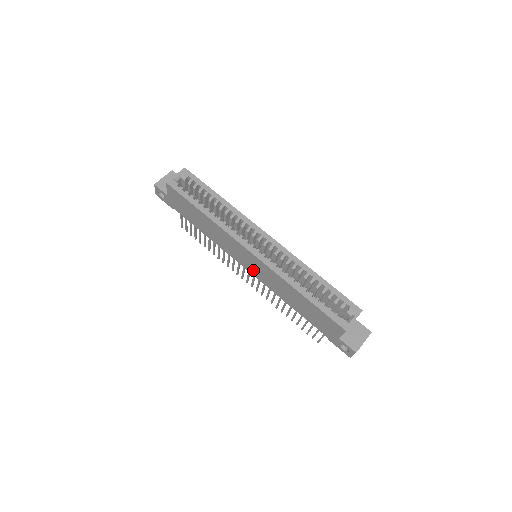
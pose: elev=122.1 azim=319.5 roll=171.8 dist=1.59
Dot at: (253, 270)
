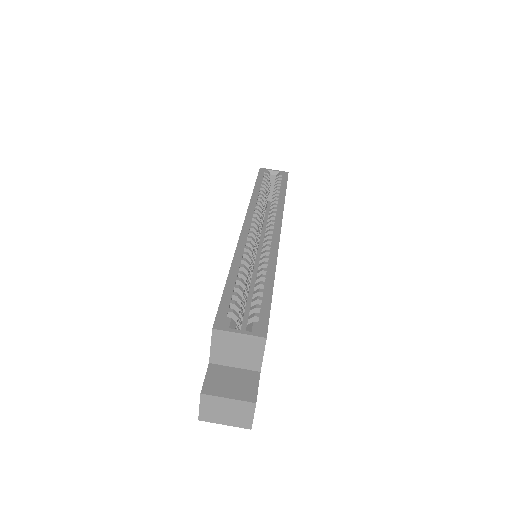
Dot at: occluded
